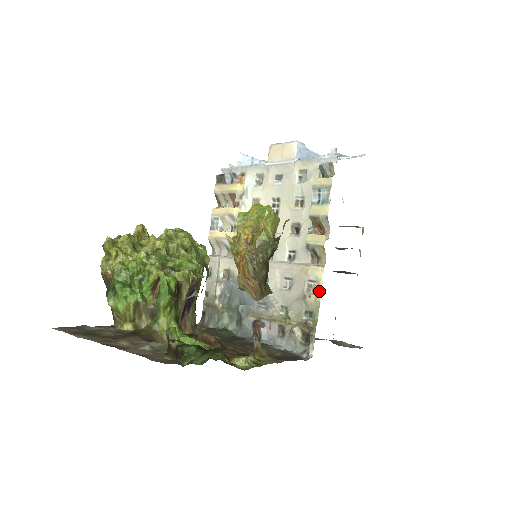
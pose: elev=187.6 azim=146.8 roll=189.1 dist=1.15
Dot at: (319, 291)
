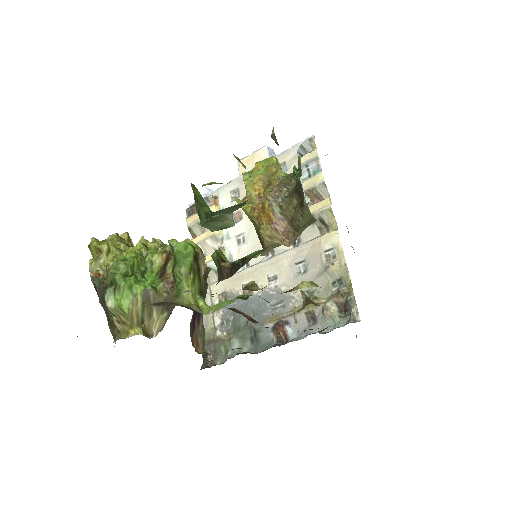
Dot at: (341, 254)
